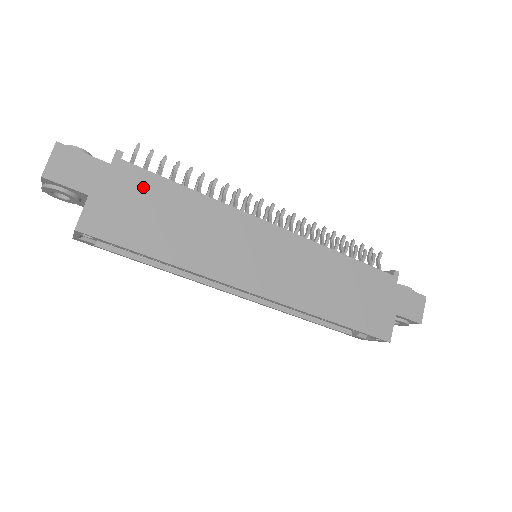
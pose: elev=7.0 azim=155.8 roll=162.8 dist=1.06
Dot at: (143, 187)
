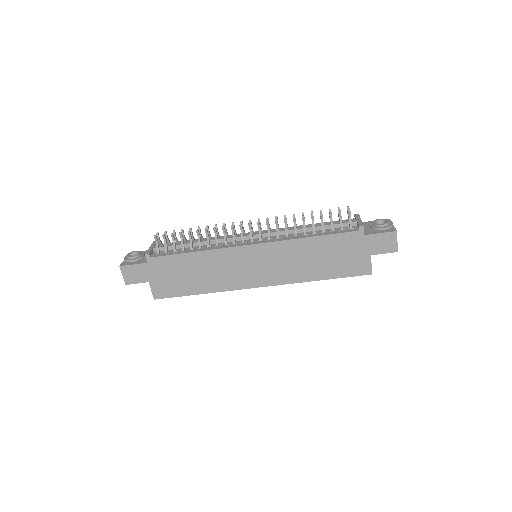
Dot at: (169, 265)
